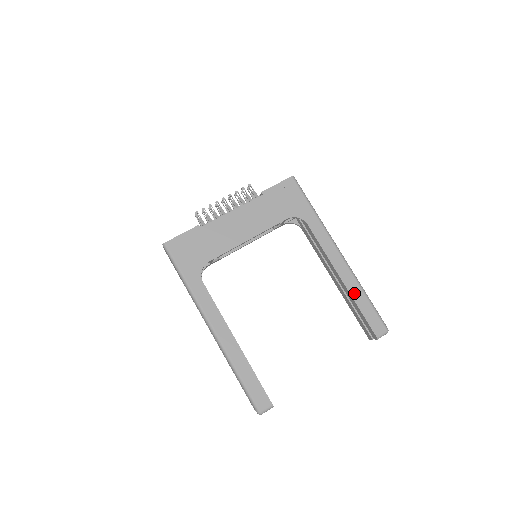
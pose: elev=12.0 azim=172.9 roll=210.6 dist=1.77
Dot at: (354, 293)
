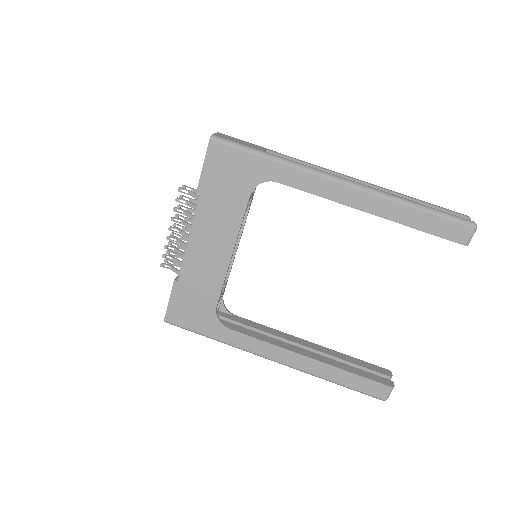
Dot at: (397, 217)
